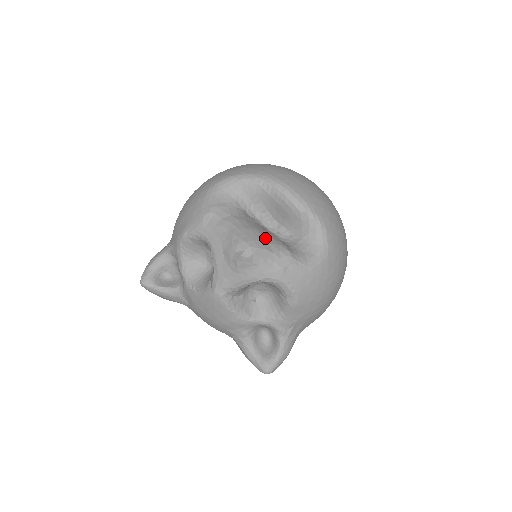
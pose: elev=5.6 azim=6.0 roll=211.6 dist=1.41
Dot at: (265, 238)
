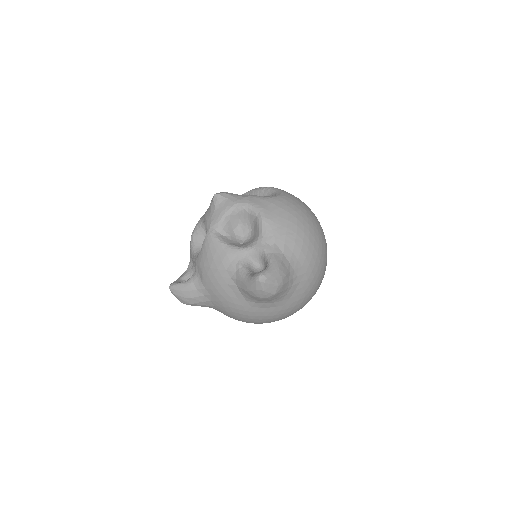
Dot at: occluded
